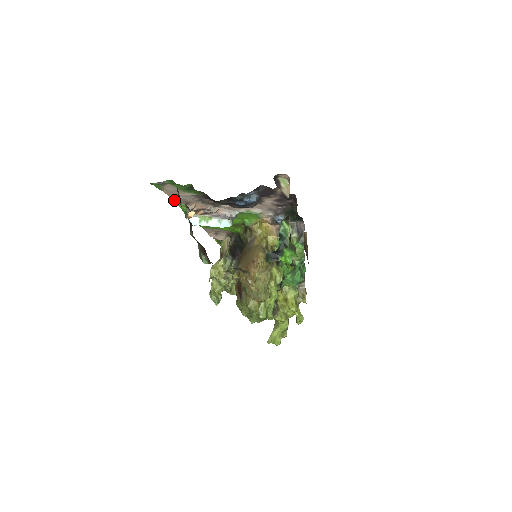
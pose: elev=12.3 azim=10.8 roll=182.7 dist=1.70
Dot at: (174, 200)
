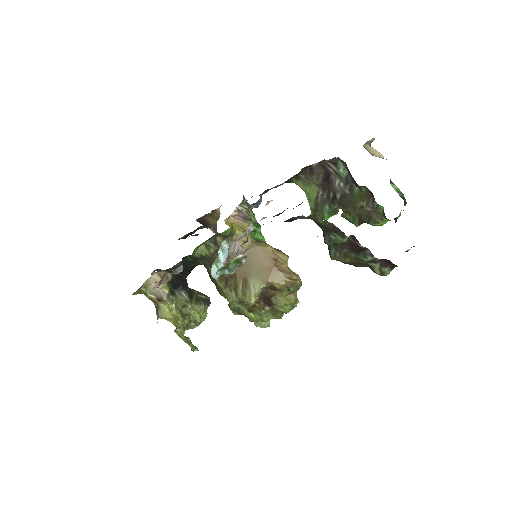
Dot at: occluded
